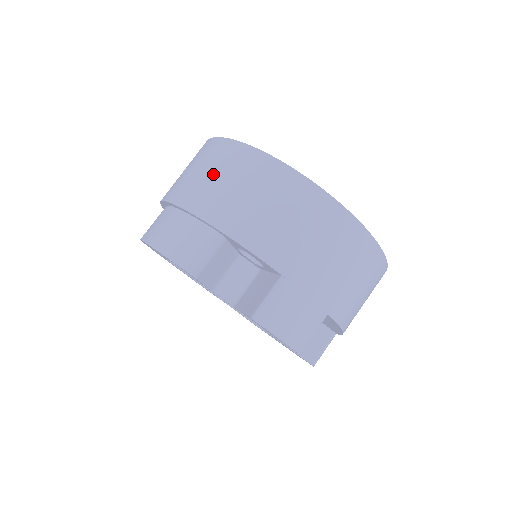
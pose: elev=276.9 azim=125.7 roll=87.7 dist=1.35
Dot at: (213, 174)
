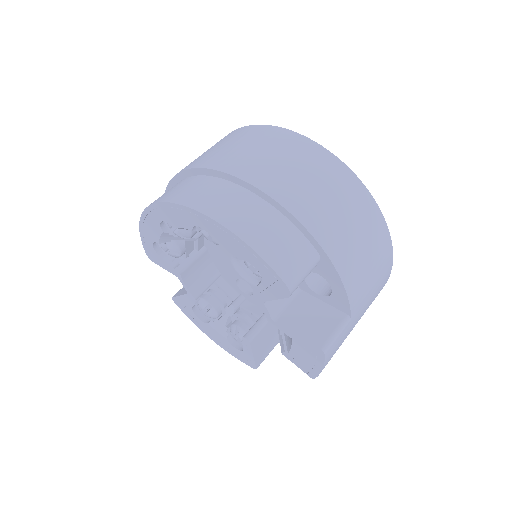
Dot at: (325, 191)
